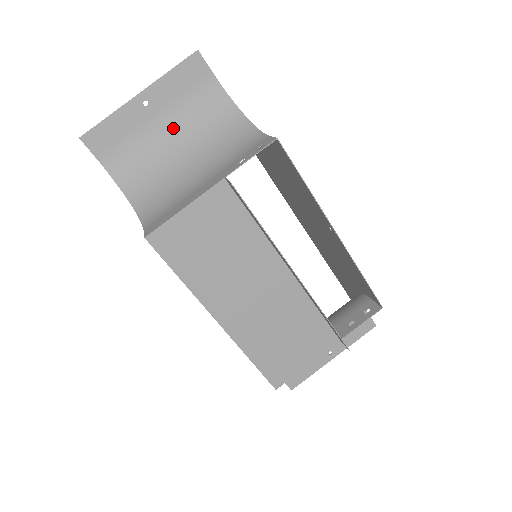
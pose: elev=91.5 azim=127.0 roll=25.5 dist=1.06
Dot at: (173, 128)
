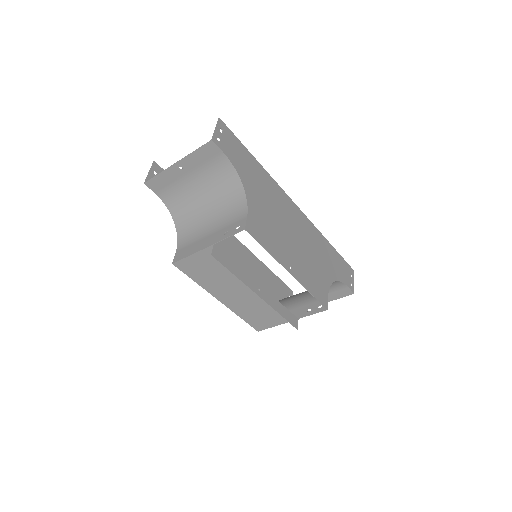
Dot at: (199, 182)
